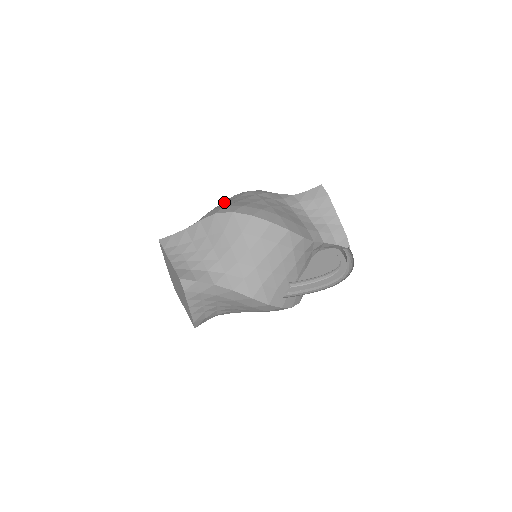
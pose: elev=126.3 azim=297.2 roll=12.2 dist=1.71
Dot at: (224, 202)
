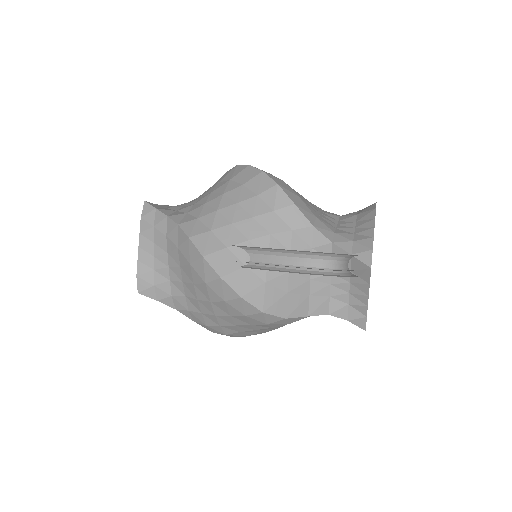
Dot at: occluded
